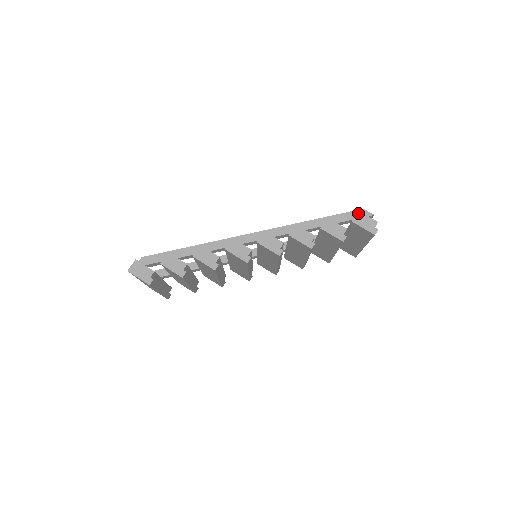
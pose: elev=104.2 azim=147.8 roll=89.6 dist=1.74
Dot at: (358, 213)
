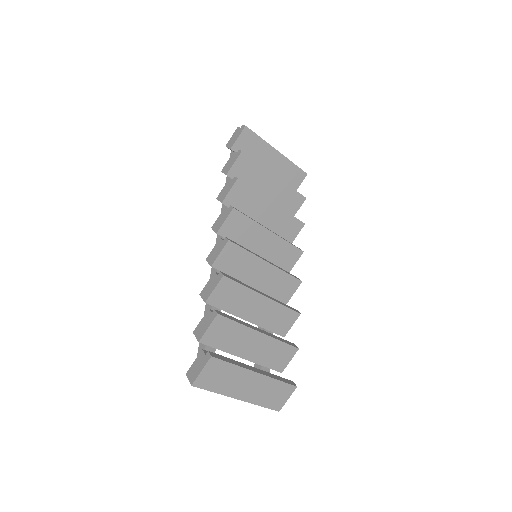
Dot at: (227, 146)
